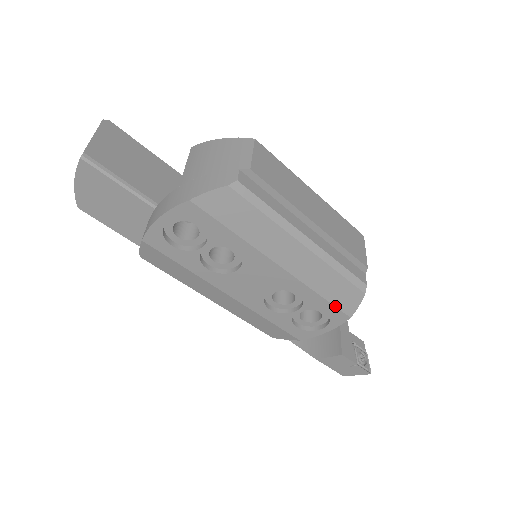
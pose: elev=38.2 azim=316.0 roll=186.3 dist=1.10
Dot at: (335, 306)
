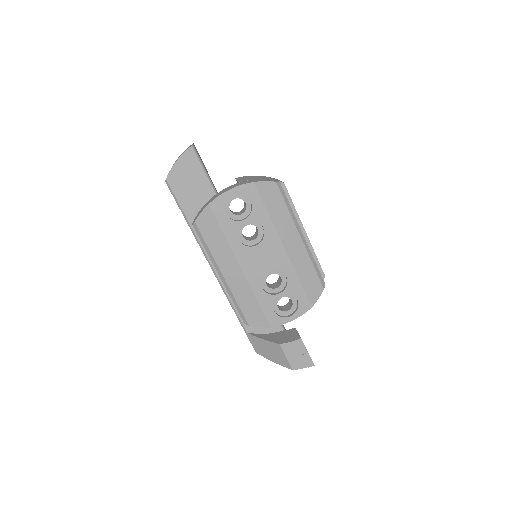
Dot at: (305, 293)
